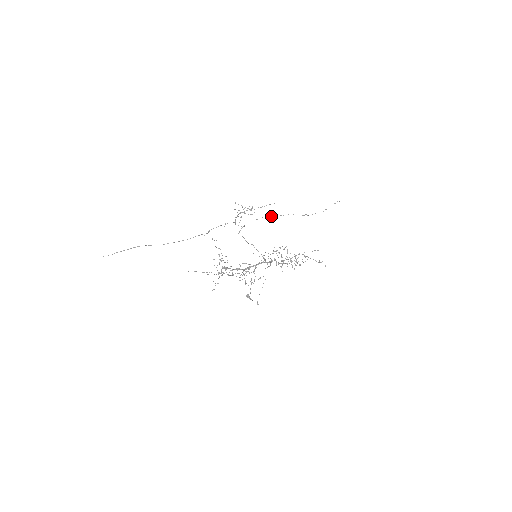
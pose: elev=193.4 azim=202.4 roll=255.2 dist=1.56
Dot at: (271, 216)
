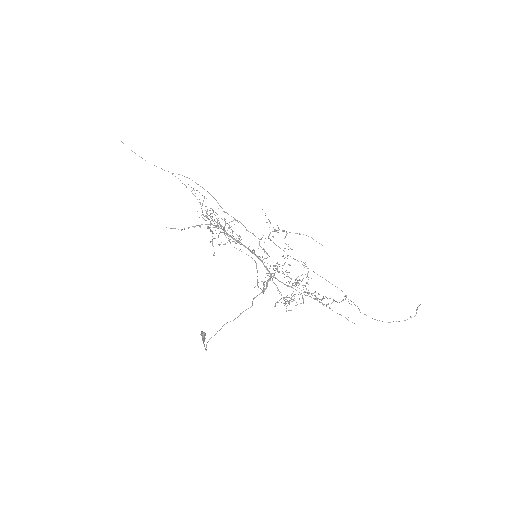
Dot at: (308, 268)
